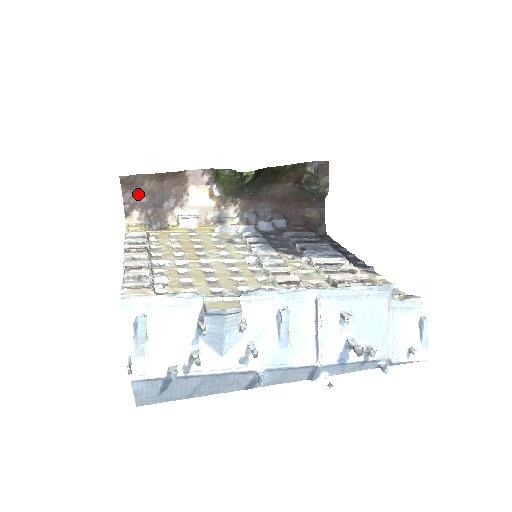
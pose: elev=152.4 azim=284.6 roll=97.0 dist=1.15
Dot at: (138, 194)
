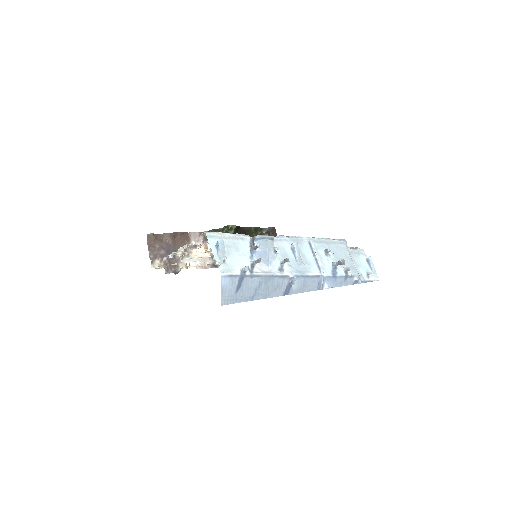
Dot at: (158, 248)
